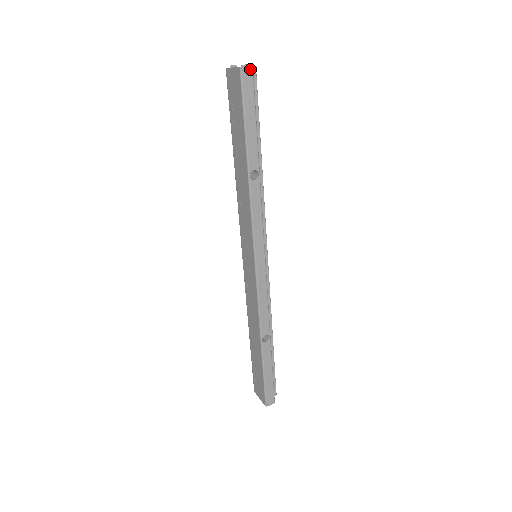
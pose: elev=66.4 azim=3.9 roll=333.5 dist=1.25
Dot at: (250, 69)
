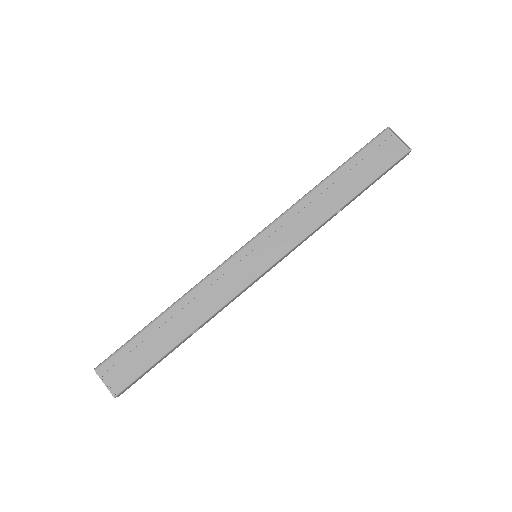
Dot at: occluded
